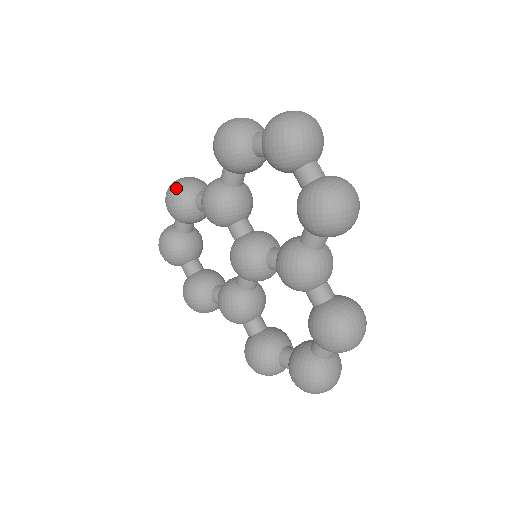
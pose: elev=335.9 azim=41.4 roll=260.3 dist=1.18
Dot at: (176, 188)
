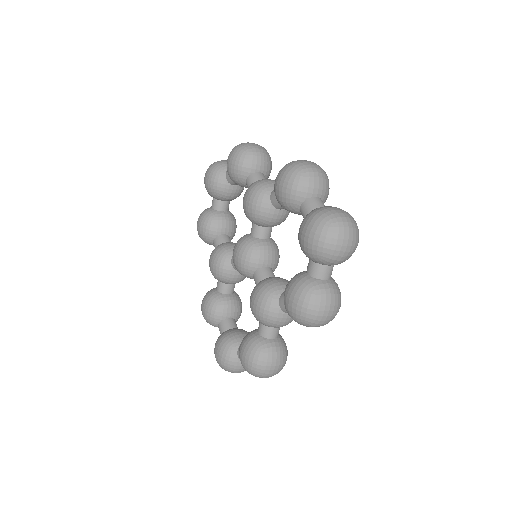
Dot at: occluded
